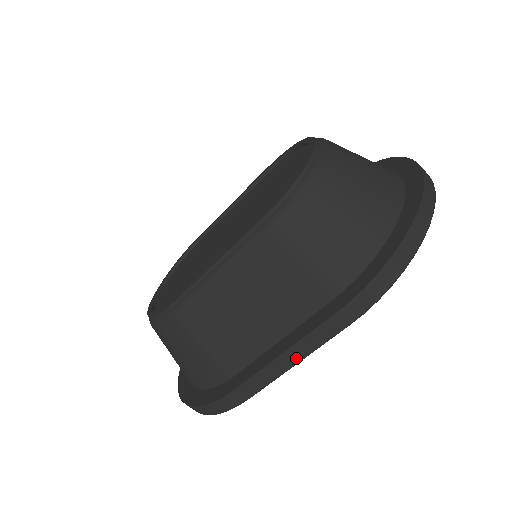
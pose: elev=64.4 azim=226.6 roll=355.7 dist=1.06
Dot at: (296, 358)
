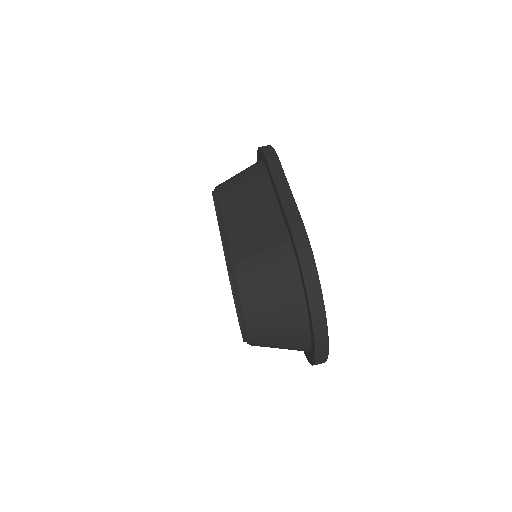
Dot at: (285, 187)
